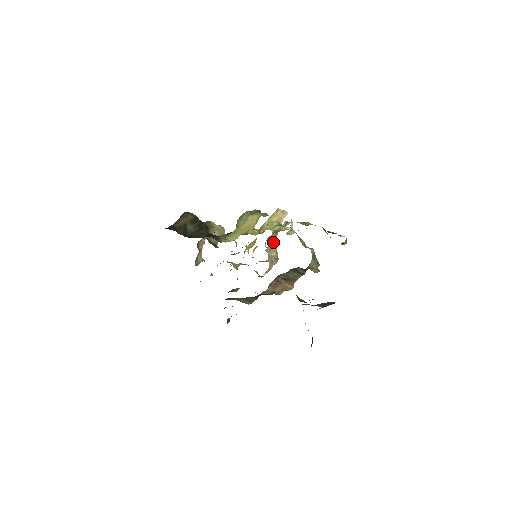
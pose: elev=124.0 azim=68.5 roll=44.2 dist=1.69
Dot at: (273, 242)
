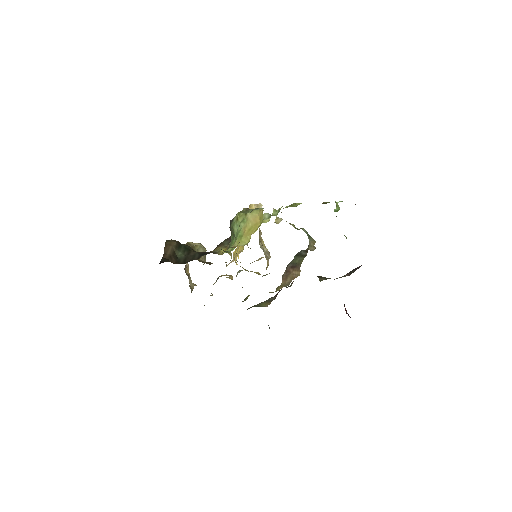
Dot at: (260, 238)
